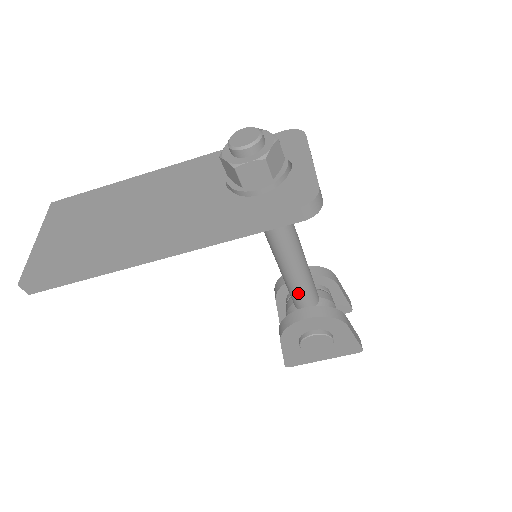
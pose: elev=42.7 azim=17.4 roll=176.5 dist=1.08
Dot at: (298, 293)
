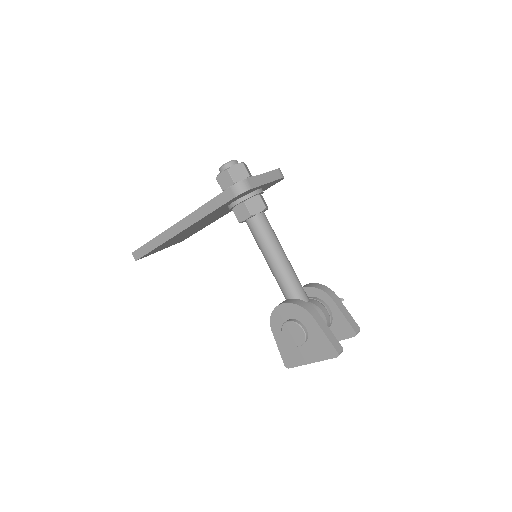
Dot at: (282, 288)
